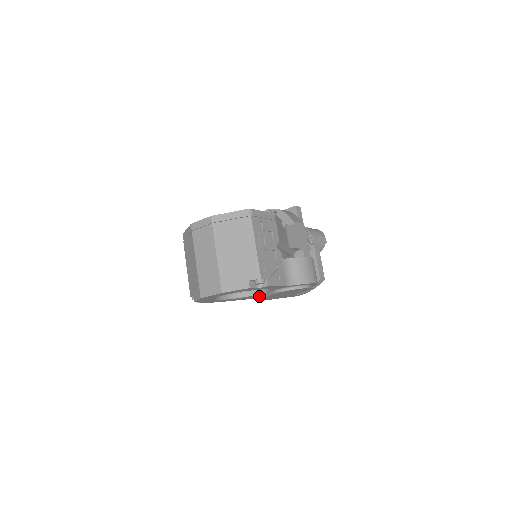
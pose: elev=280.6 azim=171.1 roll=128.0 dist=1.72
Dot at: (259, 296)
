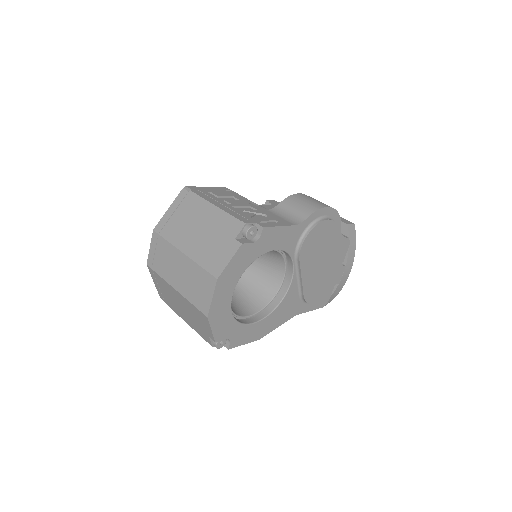
Dot at: (299, 295)
